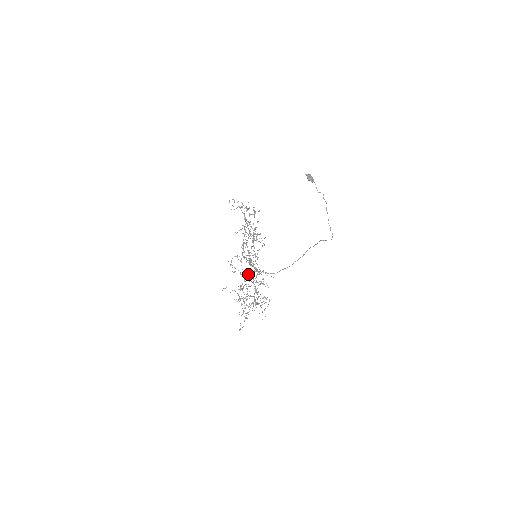
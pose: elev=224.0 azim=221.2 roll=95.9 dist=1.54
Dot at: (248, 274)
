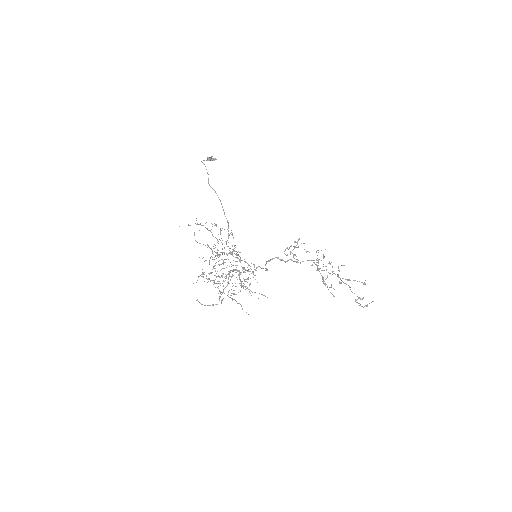
Dot at: (232, 265)
